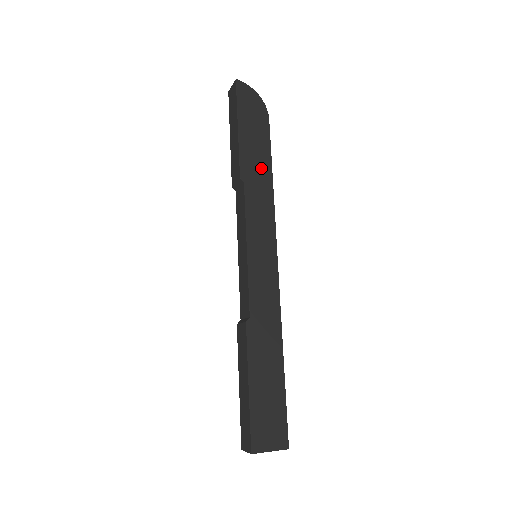
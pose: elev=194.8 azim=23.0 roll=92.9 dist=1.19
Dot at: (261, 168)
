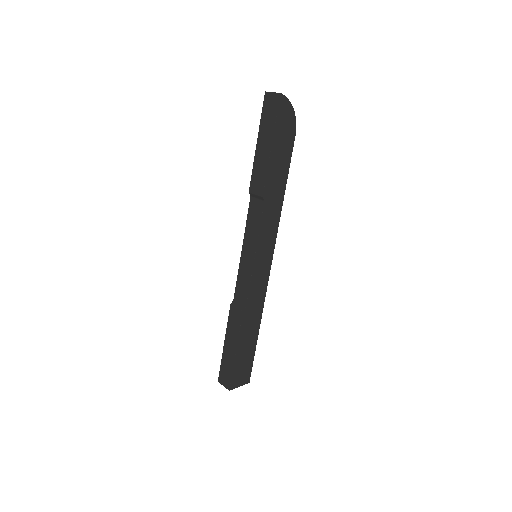
Dot at: (279, 185)
